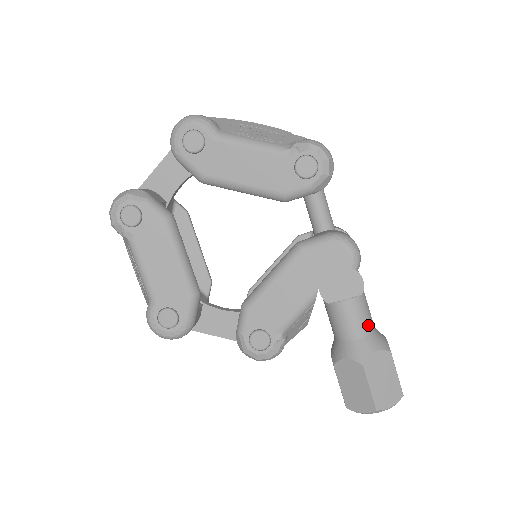
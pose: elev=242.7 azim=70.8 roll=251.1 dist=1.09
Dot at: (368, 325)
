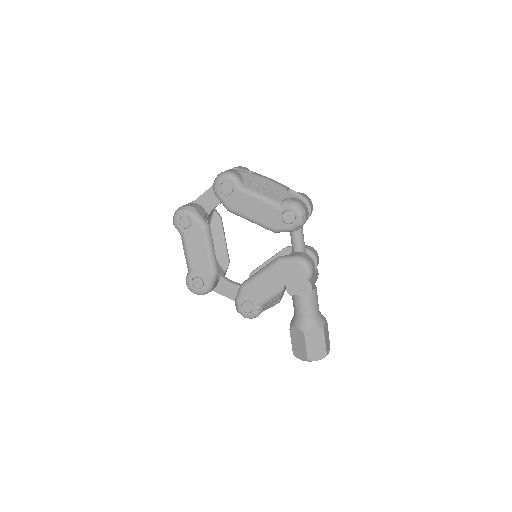
Dot at: (314, 311)
